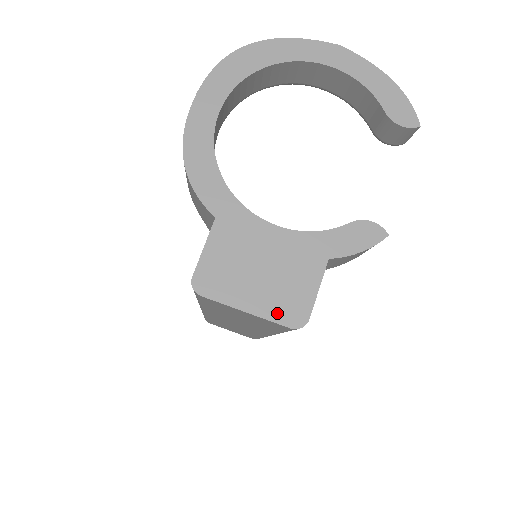
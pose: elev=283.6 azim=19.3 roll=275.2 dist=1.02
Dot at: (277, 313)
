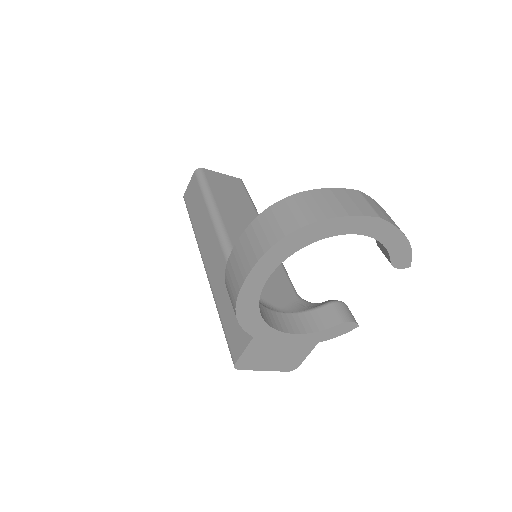
Dot at: (282, 368)
